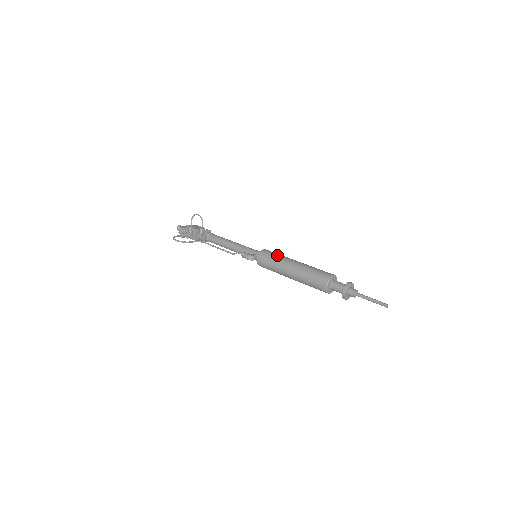
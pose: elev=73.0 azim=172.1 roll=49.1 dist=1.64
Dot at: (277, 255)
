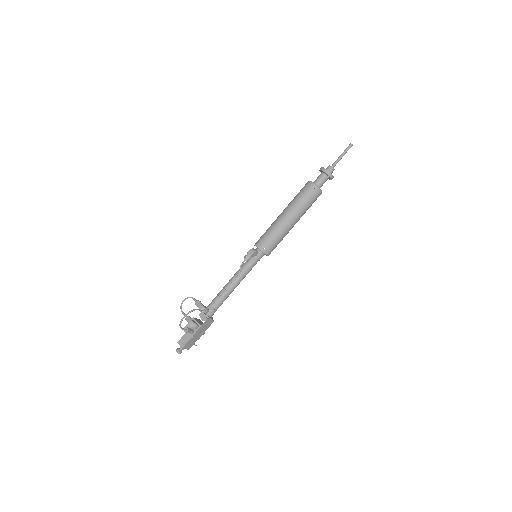
Dot at: occluded
